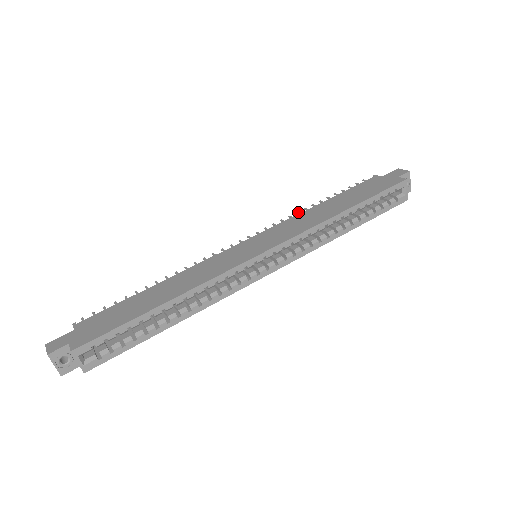
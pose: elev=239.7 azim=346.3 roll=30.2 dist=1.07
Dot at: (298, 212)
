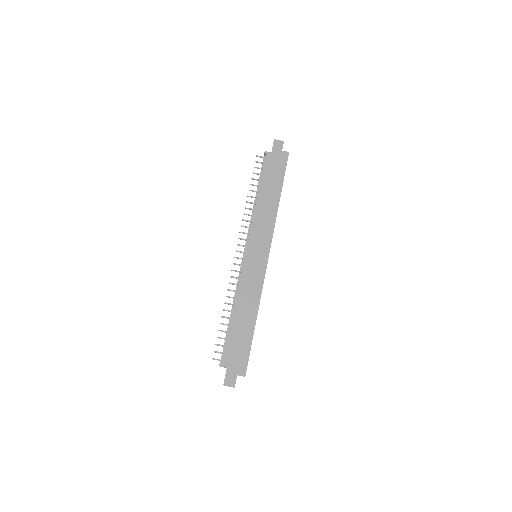
Dot at: (247, 208)
